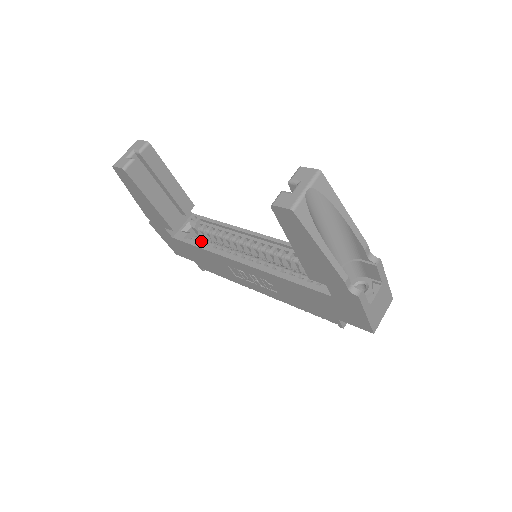
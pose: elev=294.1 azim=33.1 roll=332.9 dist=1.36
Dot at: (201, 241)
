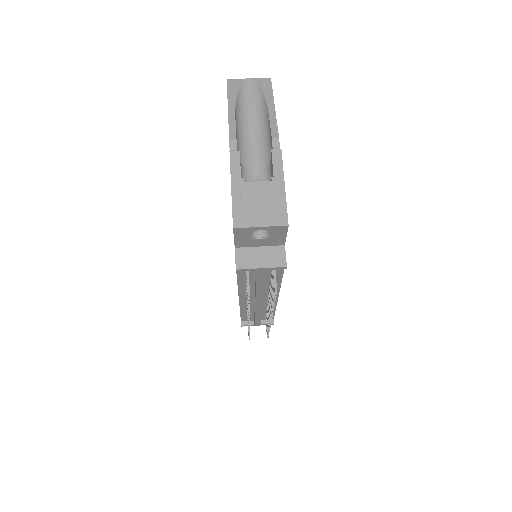
Dot at: occluded
